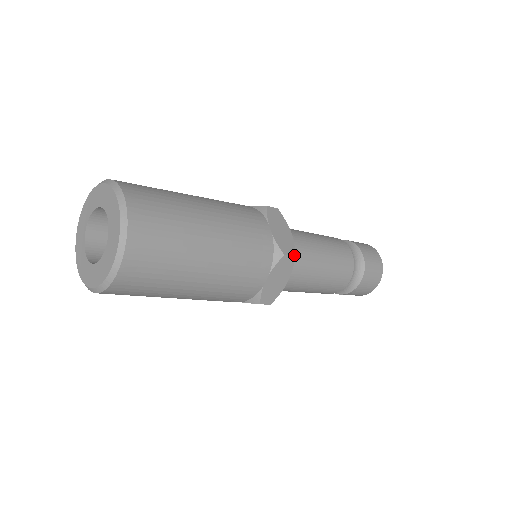
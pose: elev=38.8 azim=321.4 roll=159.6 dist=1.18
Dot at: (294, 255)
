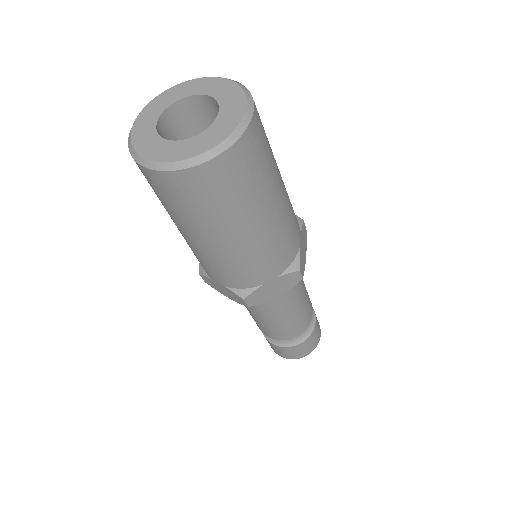
Dot at: occluded
